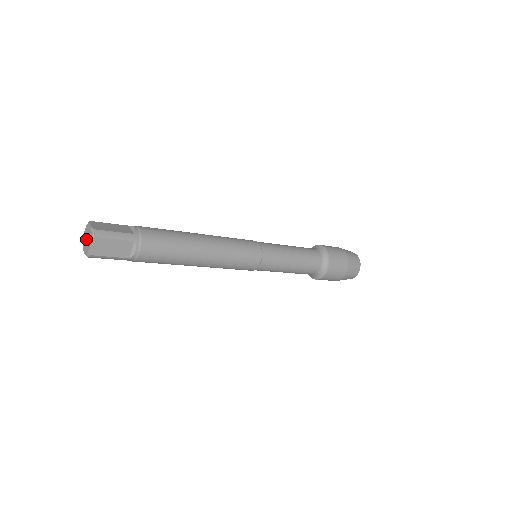
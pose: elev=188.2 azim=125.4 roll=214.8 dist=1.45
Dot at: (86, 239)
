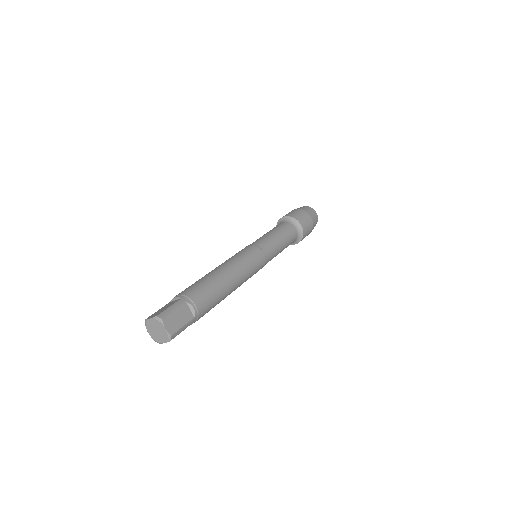
Dot at: (155, 330)
